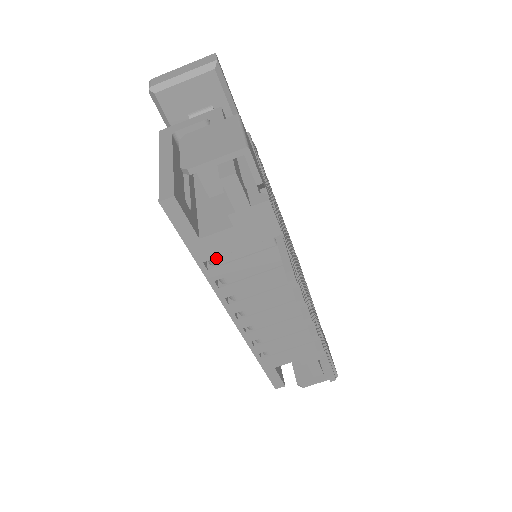
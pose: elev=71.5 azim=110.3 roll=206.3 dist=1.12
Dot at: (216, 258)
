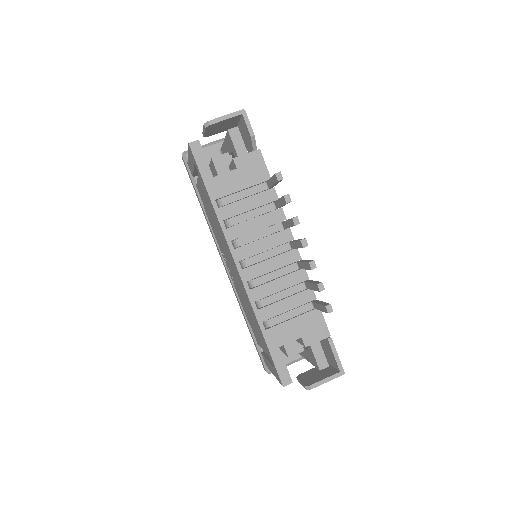
Dot at: (225, 197)
